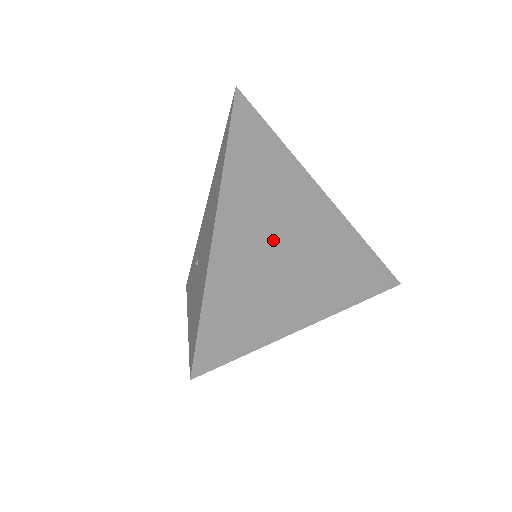
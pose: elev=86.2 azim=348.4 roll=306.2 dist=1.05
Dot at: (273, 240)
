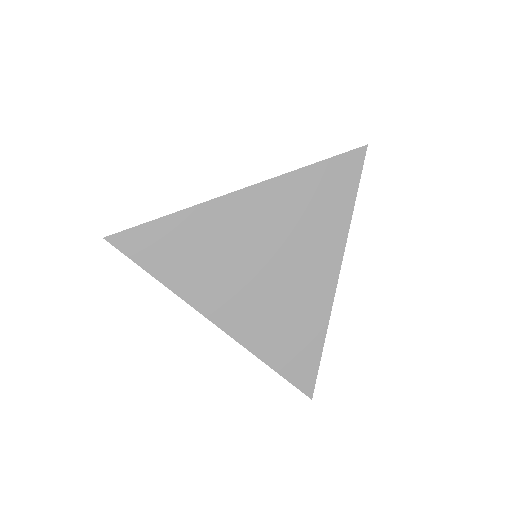
Dot at: (256, 249)
